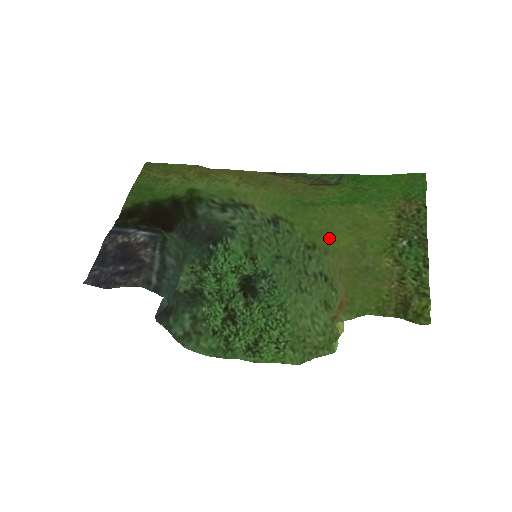
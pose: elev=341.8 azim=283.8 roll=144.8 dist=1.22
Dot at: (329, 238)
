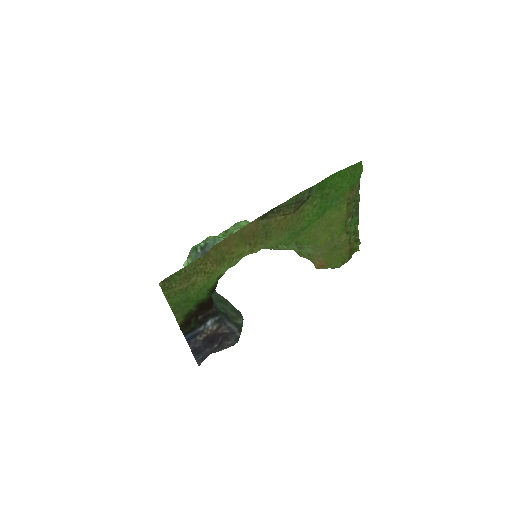
Dot at: (316, 244)
